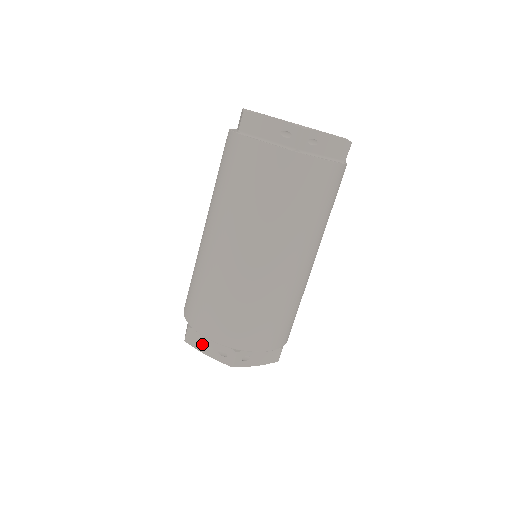
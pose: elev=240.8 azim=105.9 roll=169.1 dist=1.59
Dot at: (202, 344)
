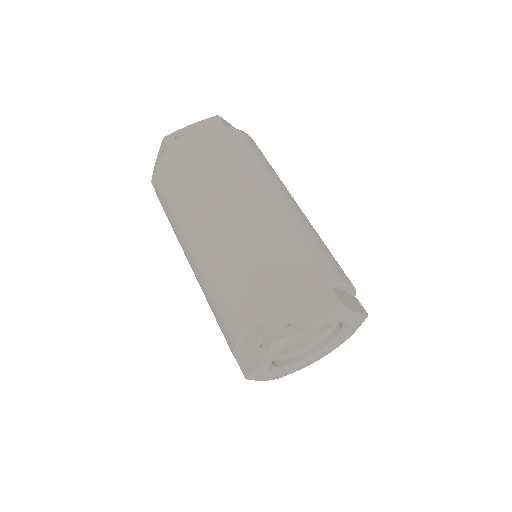
Dot at: (250, 359)
